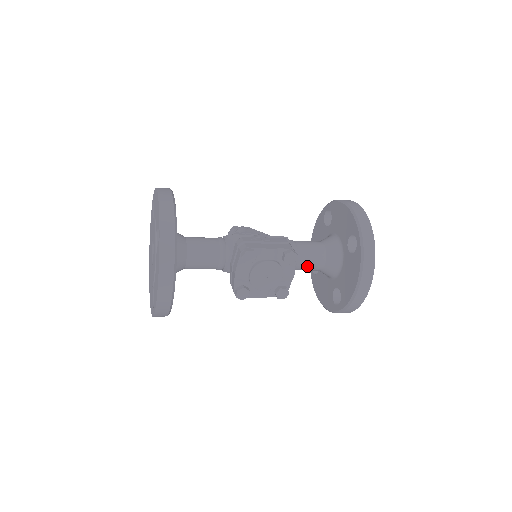
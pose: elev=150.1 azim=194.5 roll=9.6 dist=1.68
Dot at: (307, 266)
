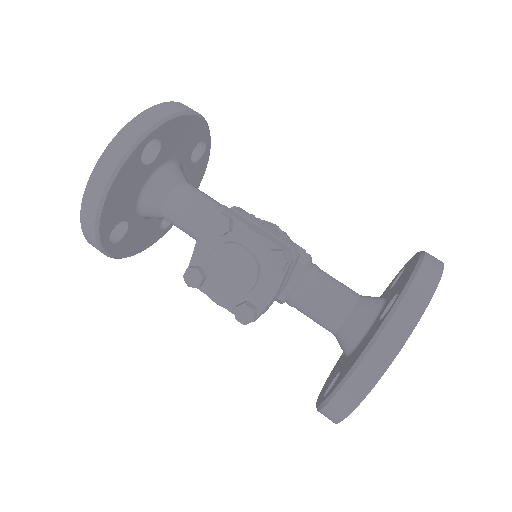
Dot at: (314, 310)
